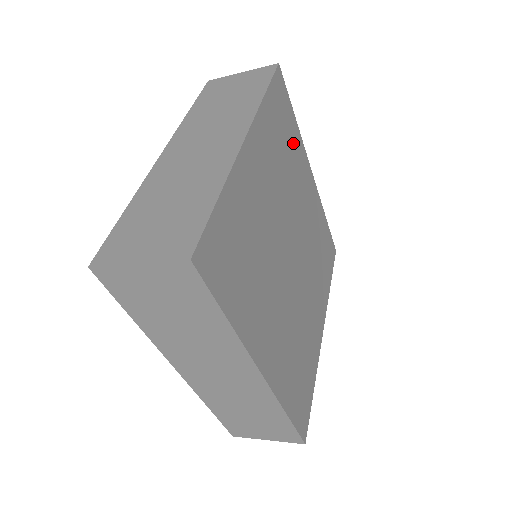
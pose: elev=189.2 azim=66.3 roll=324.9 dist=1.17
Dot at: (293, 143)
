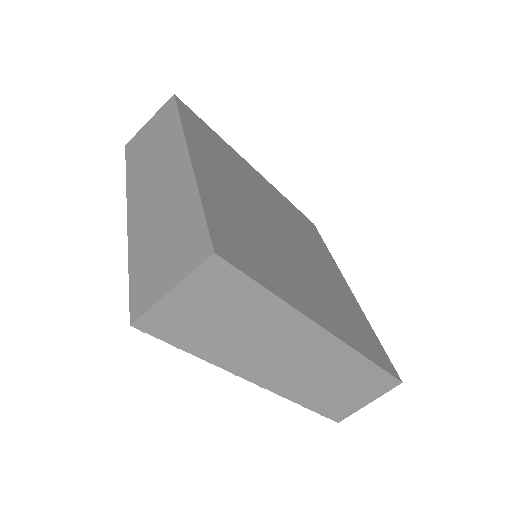
Dot at: (225, 150)
